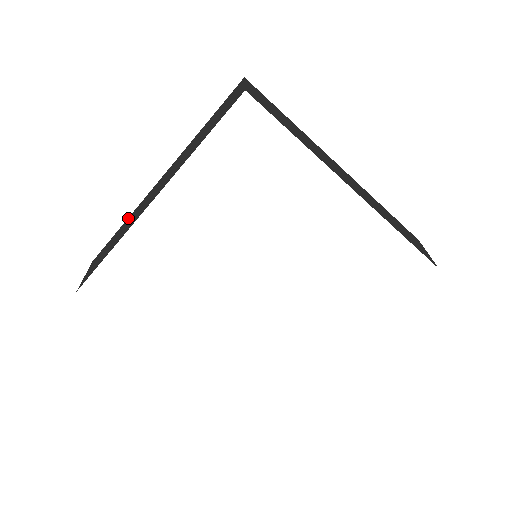
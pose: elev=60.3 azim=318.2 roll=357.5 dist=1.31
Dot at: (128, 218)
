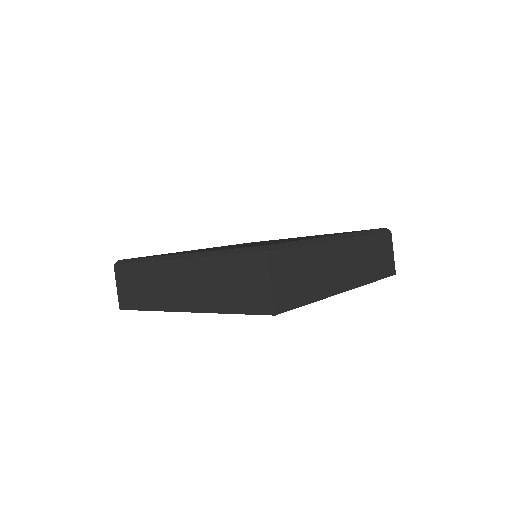
Dot at: (147, 265)
